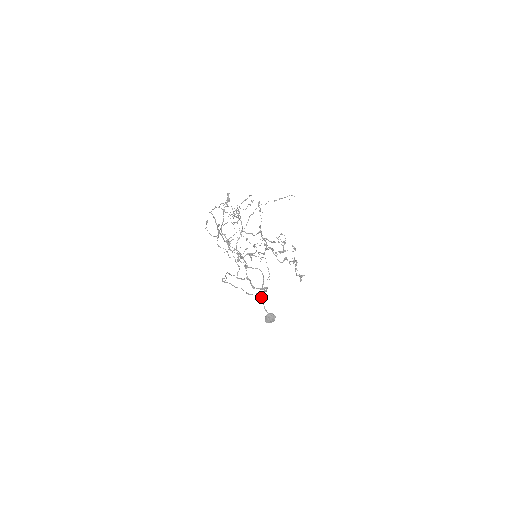
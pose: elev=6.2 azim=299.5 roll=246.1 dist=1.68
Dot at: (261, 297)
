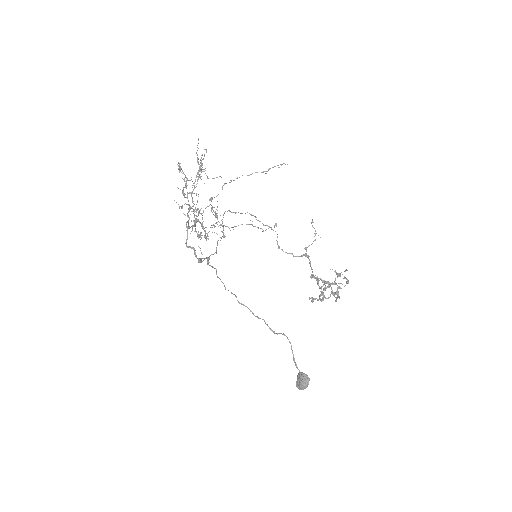
Dot at: occluded
